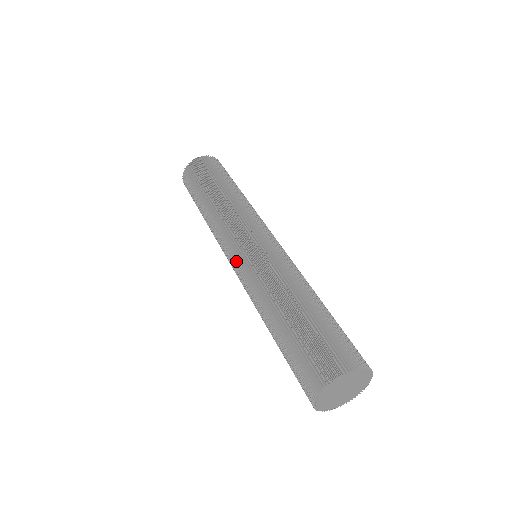
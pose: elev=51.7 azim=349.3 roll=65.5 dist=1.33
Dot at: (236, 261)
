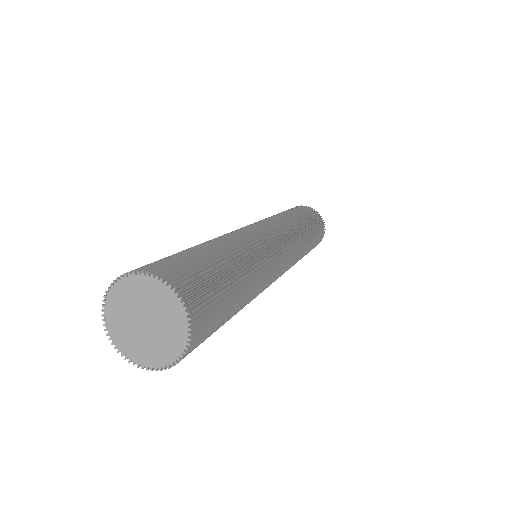
Dot at: occluded
